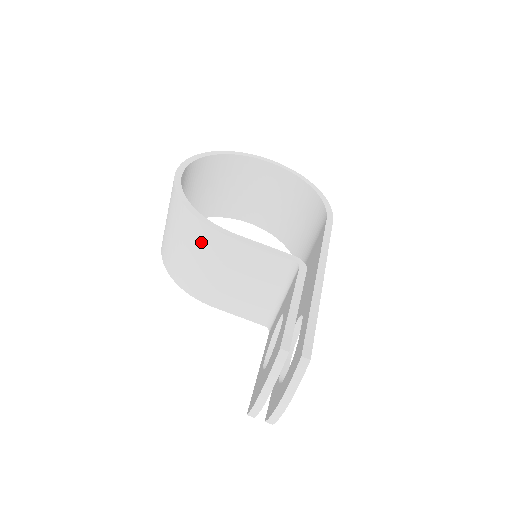
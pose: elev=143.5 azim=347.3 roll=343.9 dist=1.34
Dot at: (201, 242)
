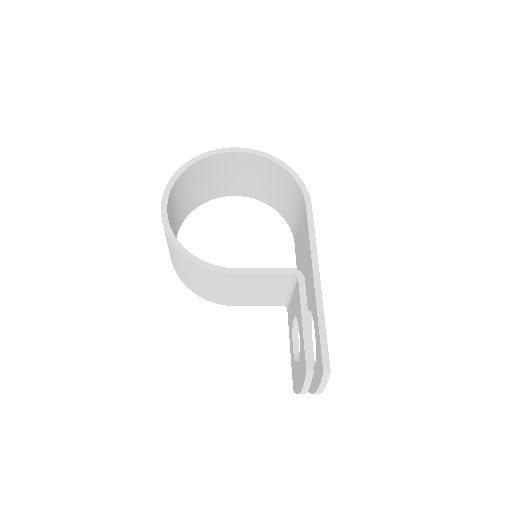
Dot at: (211, 279)
